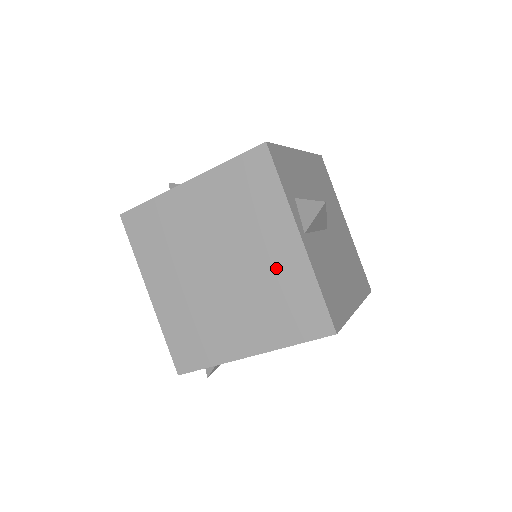
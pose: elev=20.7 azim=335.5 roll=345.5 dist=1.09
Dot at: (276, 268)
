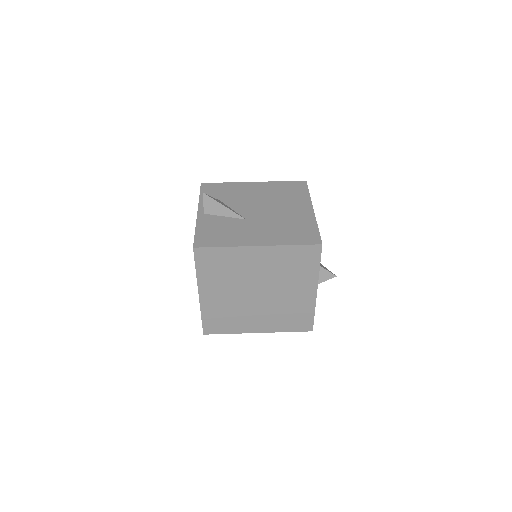
Dot at: (295, 300)
